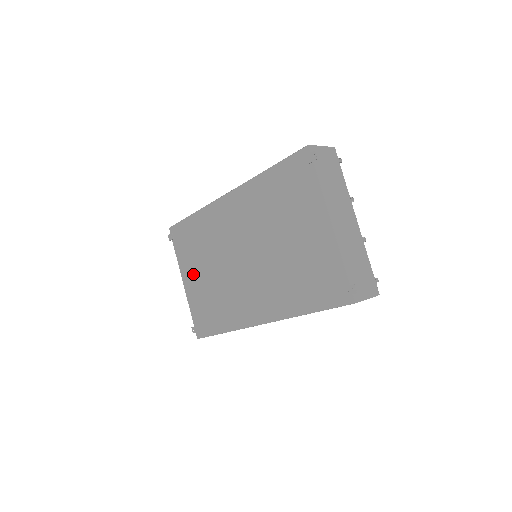
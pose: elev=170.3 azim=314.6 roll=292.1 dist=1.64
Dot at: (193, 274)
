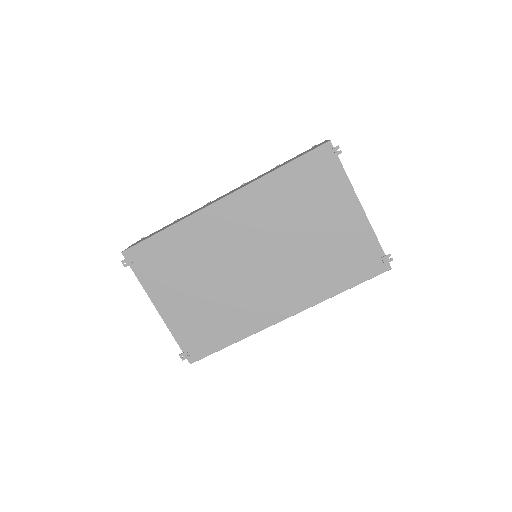
Dot at: (175, 296)
